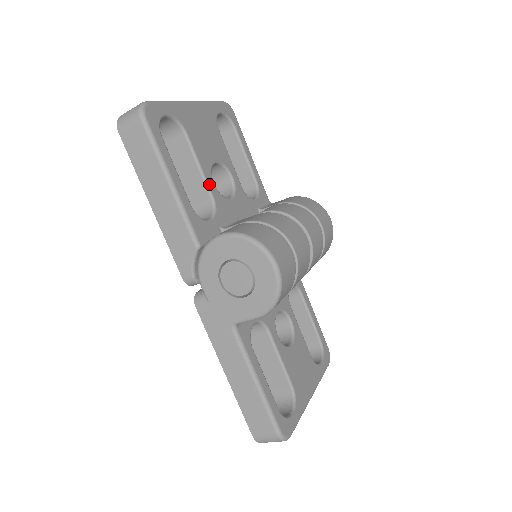
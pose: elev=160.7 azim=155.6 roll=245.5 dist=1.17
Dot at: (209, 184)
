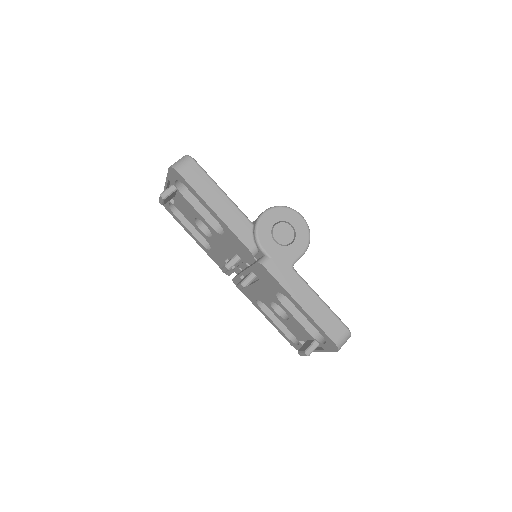
Dot at: occluded
